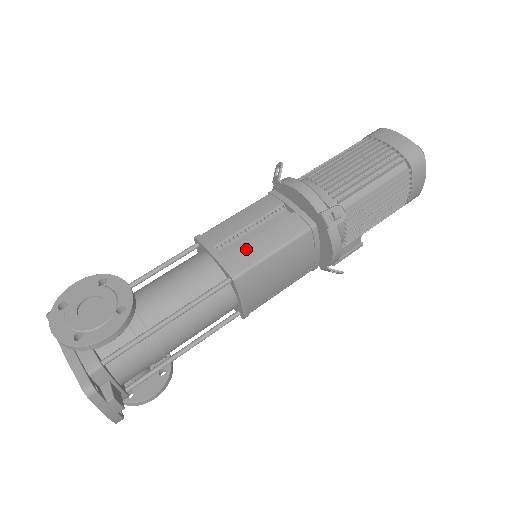
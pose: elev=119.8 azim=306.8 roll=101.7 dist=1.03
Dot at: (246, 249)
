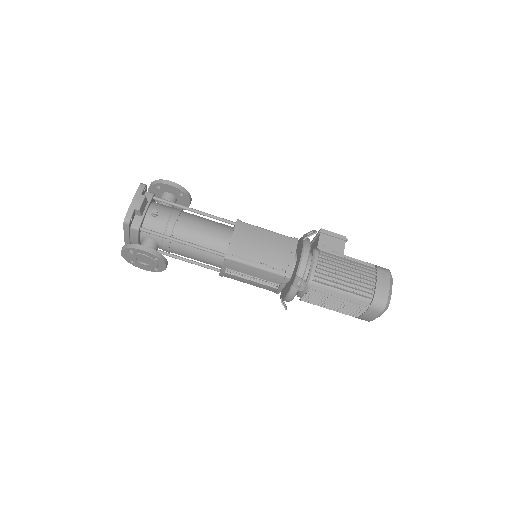
Dot at: (238, 278)
